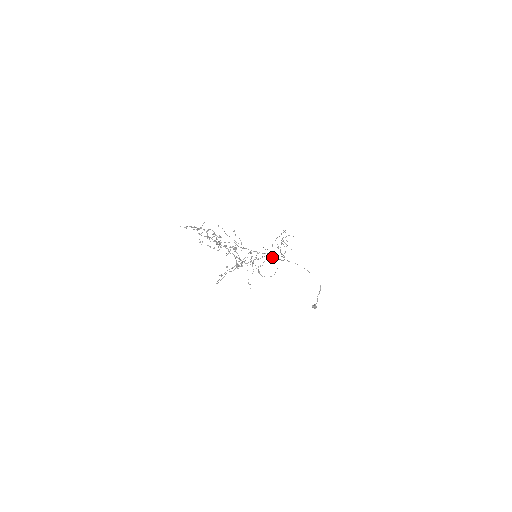
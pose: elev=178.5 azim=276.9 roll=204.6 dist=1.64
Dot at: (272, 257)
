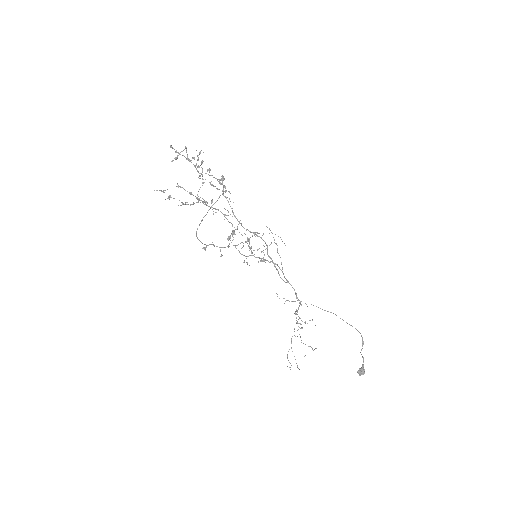
Dot at: (278, 253)
